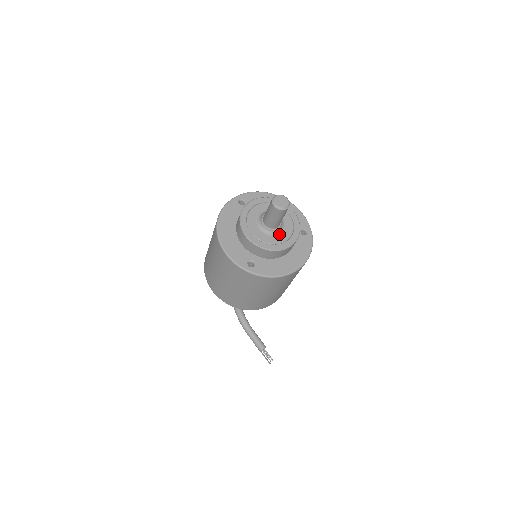
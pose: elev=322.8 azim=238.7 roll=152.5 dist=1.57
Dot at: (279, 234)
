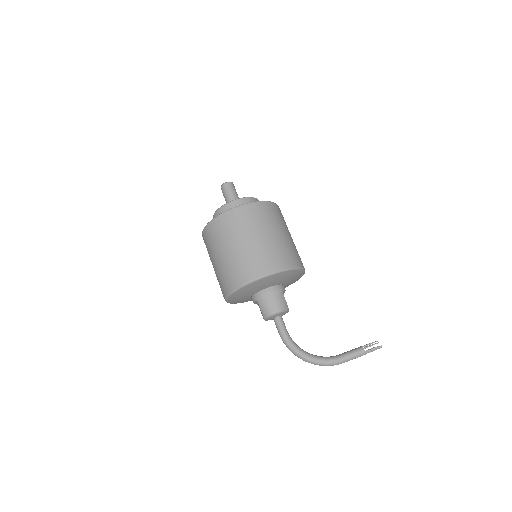
Dot at: occluded
